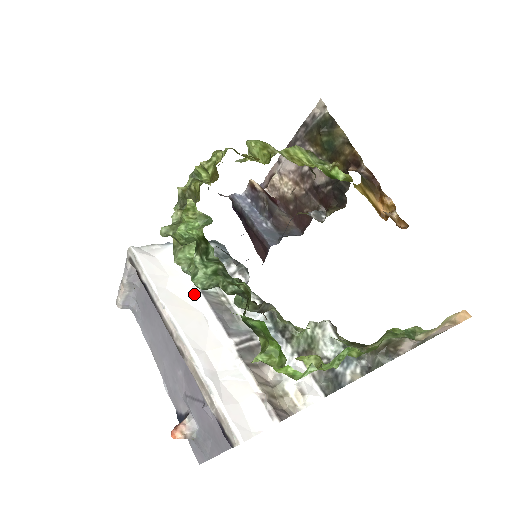
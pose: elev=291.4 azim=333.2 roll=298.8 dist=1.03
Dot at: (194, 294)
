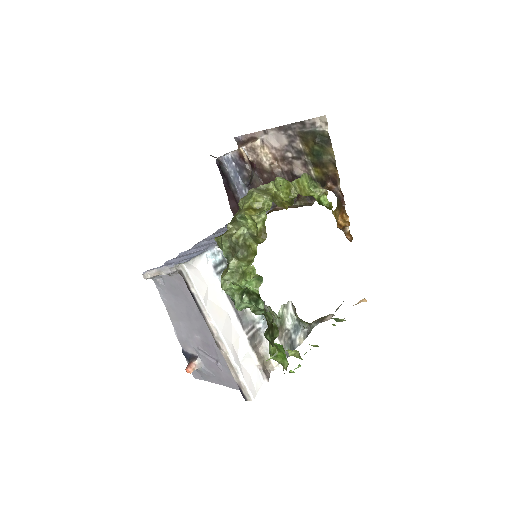
Dot at: (222, 298)
